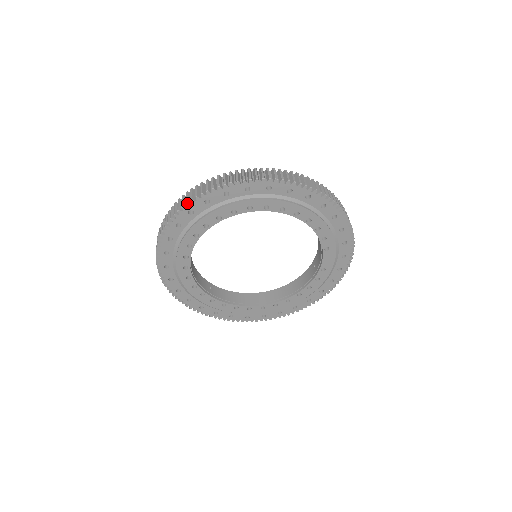
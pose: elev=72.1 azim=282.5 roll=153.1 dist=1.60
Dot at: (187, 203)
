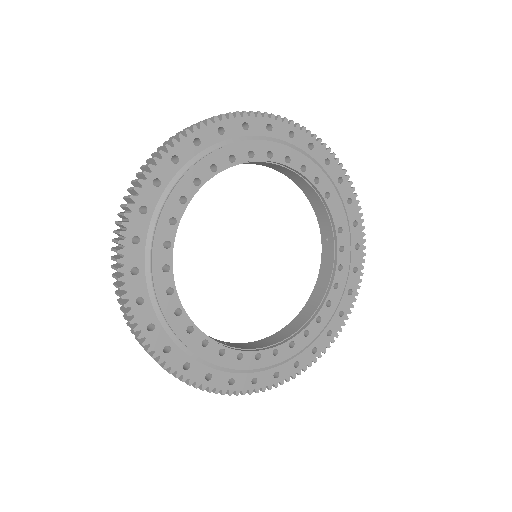
Dot at: (131, 196)
